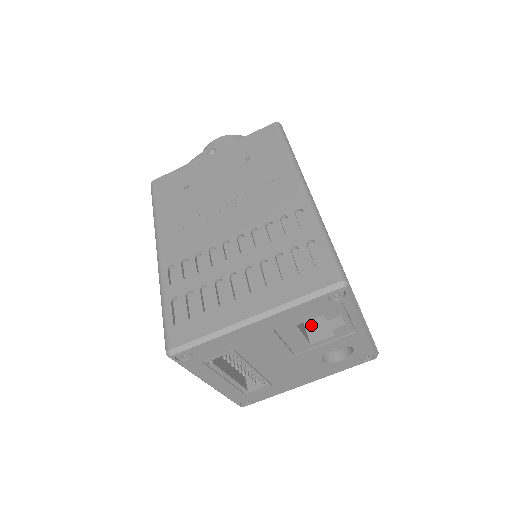
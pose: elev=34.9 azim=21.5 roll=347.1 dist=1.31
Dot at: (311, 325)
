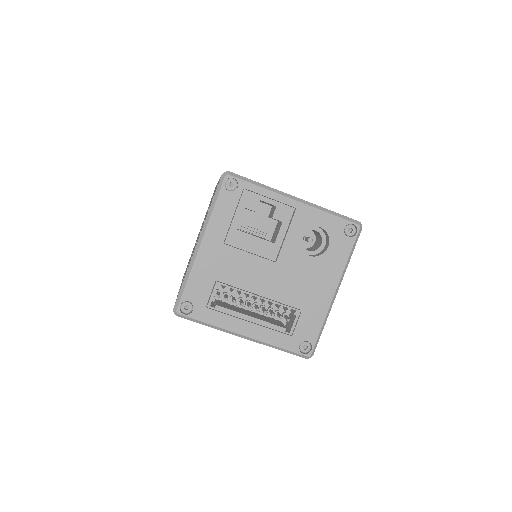
Dot at: (274, 236)
